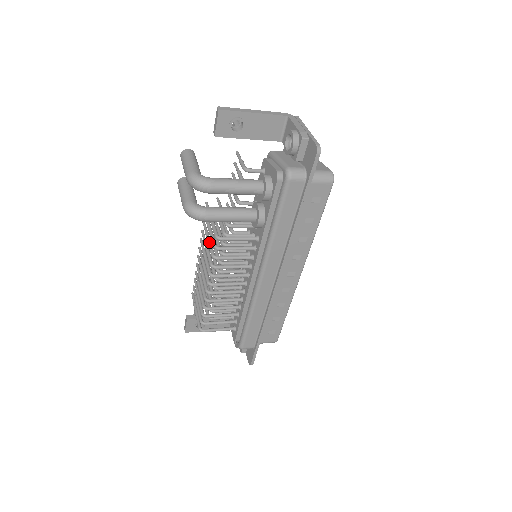
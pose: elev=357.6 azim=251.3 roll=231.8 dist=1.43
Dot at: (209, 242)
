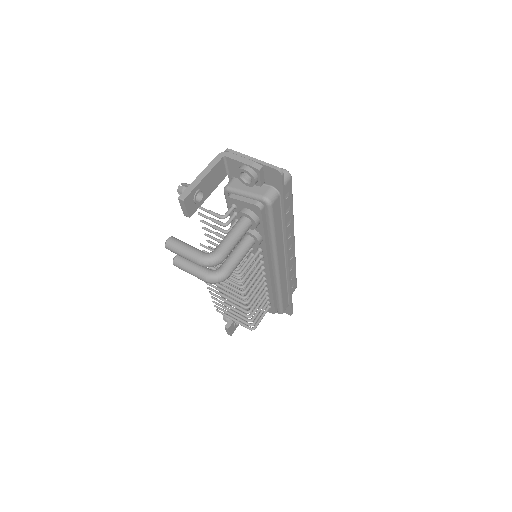
Dot at: (225, 280)
